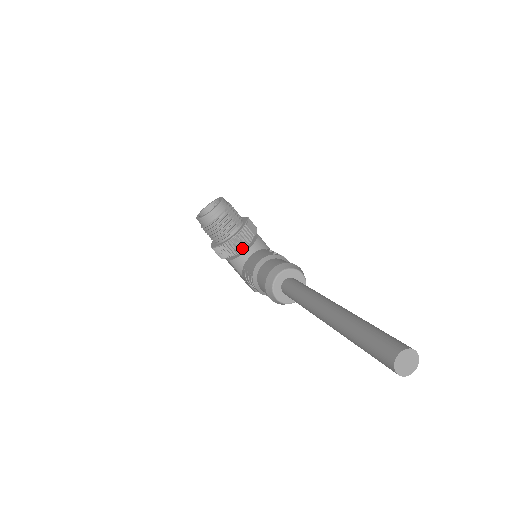
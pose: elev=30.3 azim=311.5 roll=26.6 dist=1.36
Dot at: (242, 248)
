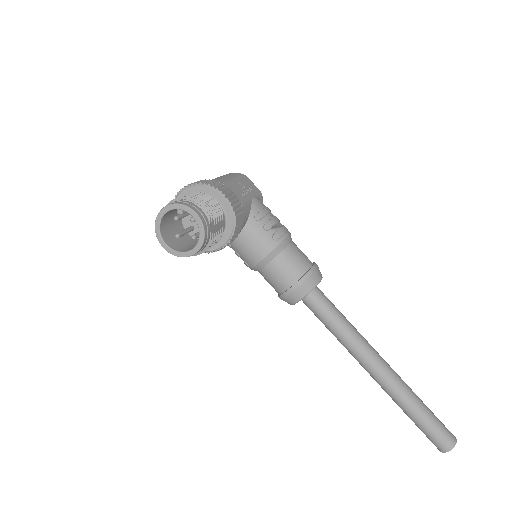
Dot at: occluded
